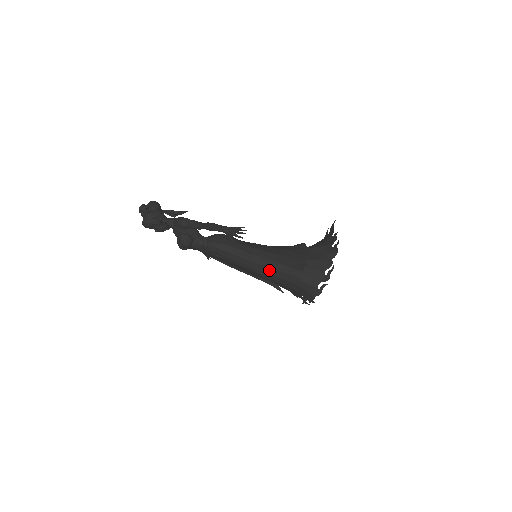
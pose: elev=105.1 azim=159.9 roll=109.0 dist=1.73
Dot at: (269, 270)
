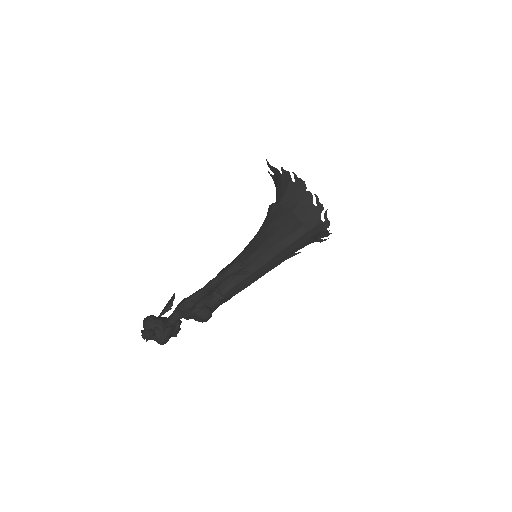
Dot at: (281, 254)
